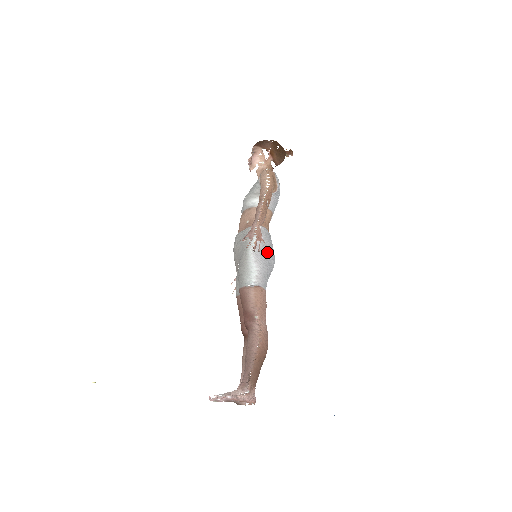
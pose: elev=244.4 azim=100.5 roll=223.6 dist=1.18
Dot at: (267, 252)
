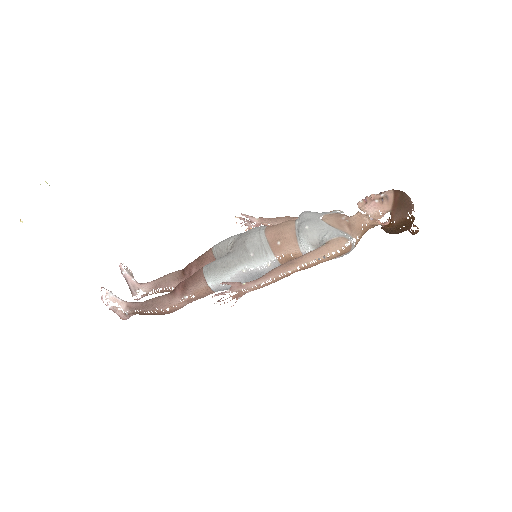
Dot at: (254, 279)
